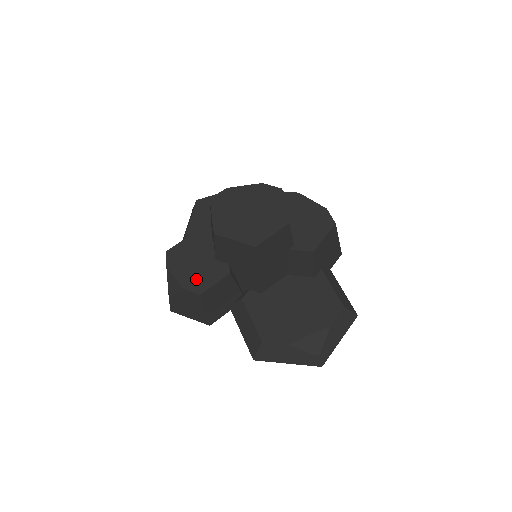
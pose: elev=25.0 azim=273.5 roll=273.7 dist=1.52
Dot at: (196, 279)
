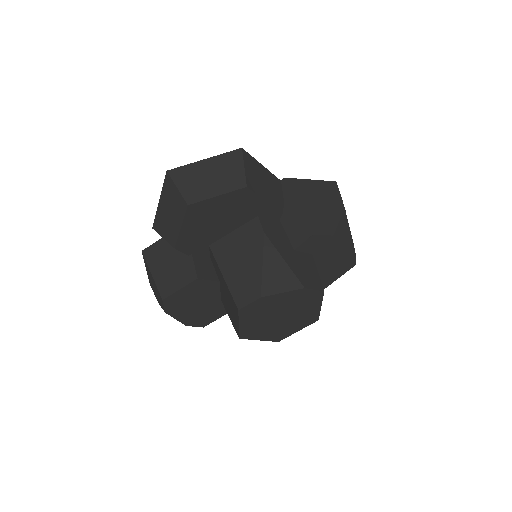
Dot at: (199, 318)
